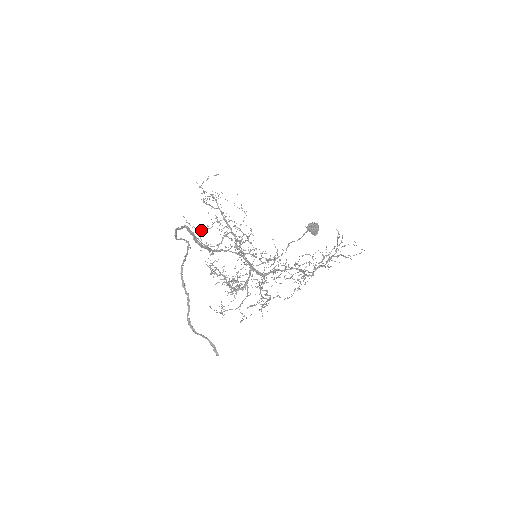
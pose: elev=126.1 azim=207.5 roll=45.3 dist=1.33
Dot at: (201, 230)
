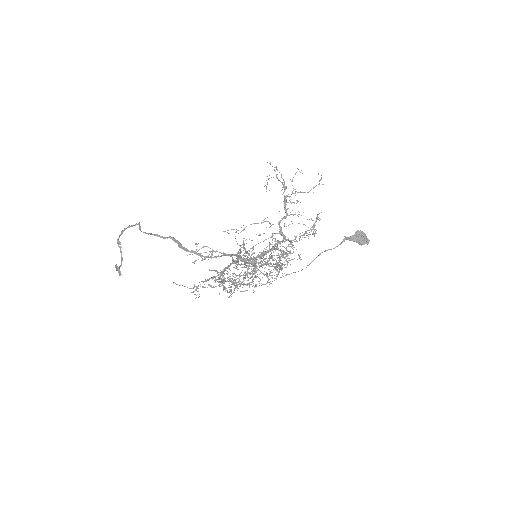
Dot at: occluded
